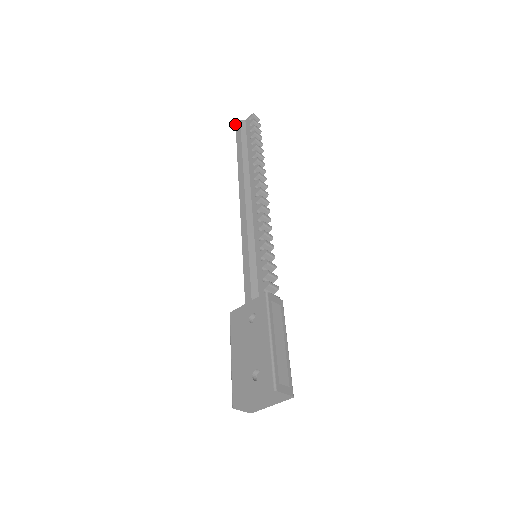
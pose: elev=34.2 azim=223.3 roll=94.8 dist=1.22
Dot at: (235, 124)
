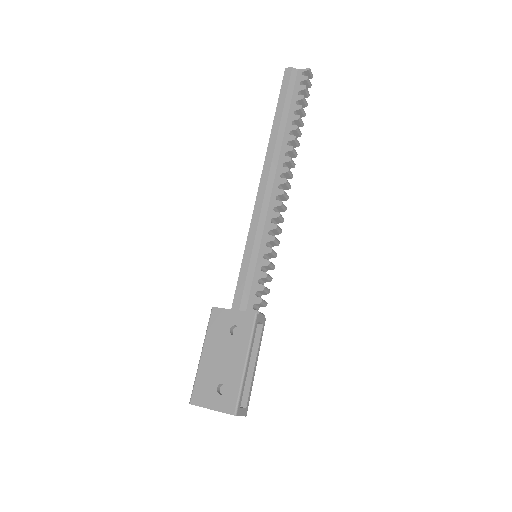
Dot at: (285, 68)
